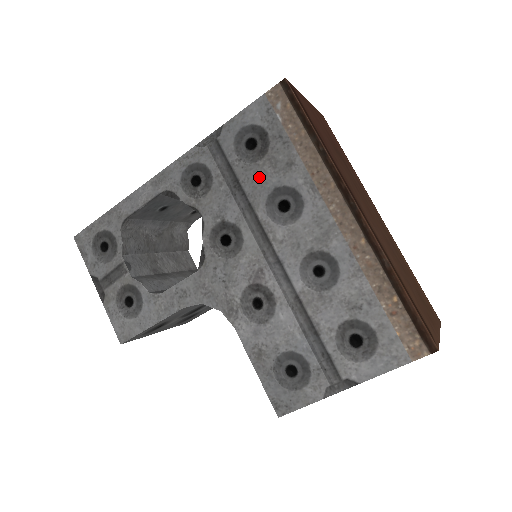
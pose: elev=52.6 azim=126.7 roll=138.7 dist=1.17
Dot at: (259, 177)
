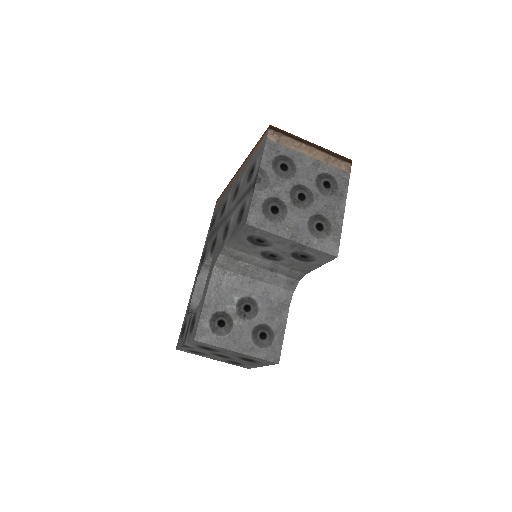
Dot at: (218, 218)
